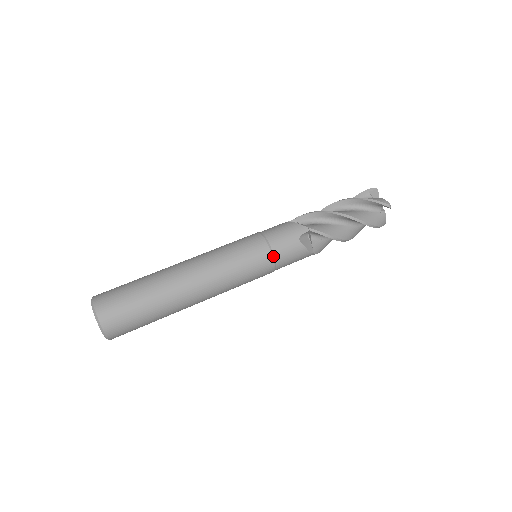
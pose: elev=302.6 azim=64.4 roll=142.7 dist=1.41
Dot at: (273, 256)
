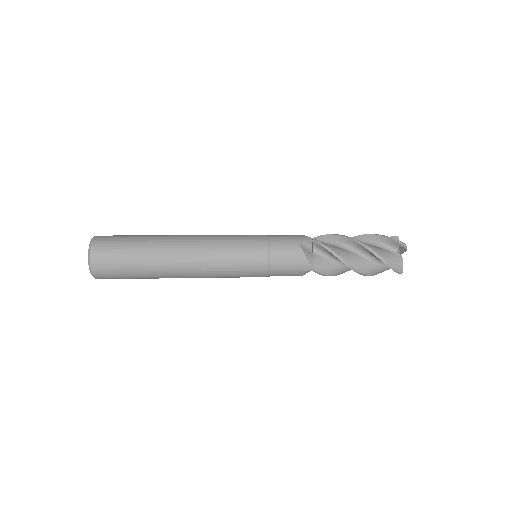
Dot at: (269, 249)
